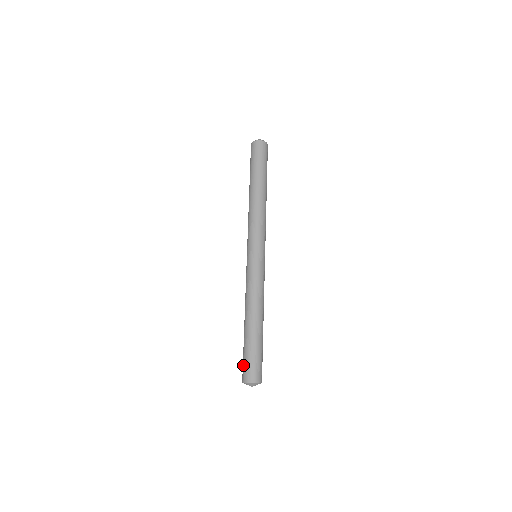
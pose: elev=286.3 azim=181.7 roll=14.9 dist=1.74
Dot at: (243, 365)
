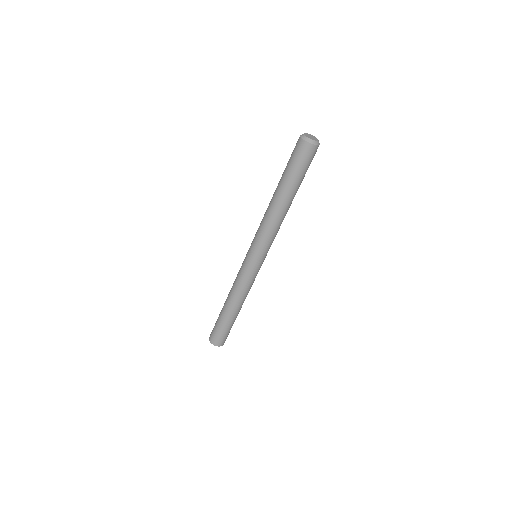
Dot at: (213, 330)
